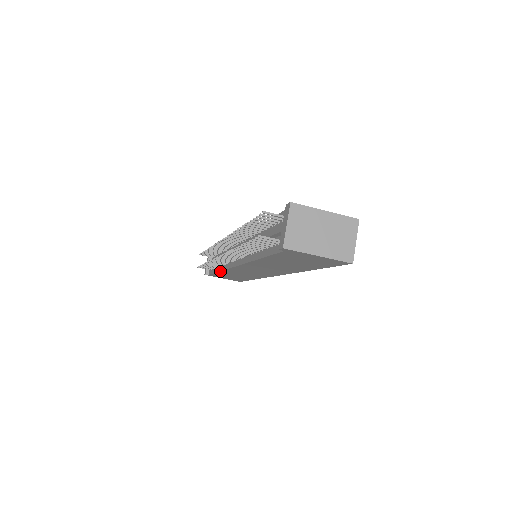
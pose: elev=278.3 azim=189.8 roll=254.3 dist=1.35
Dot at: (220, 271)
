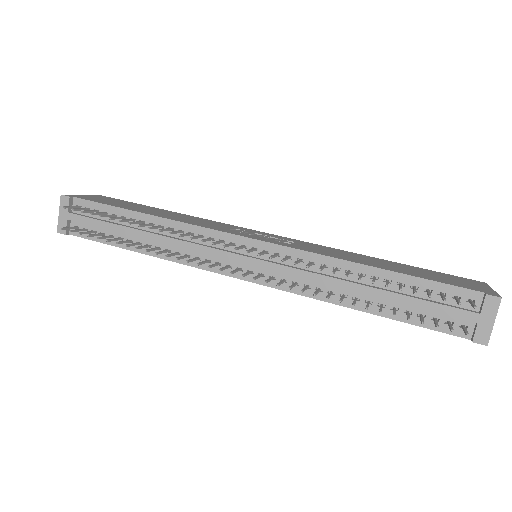
Dot at: occluded
